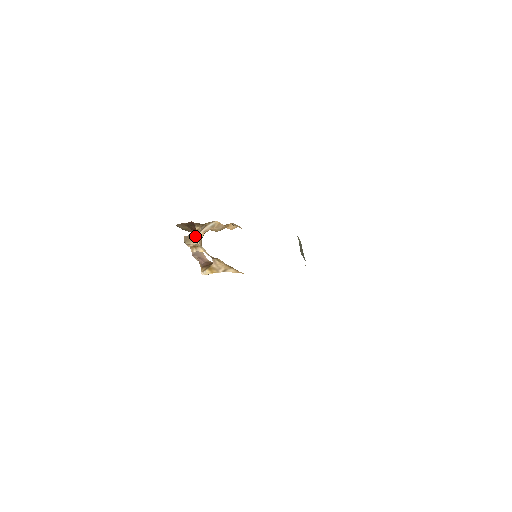
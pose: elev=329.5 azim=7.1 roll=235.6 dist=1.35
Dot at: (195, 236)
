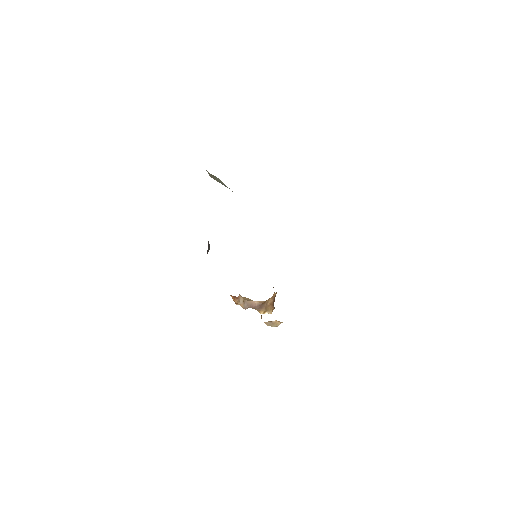
Dot at: (239, 299)
